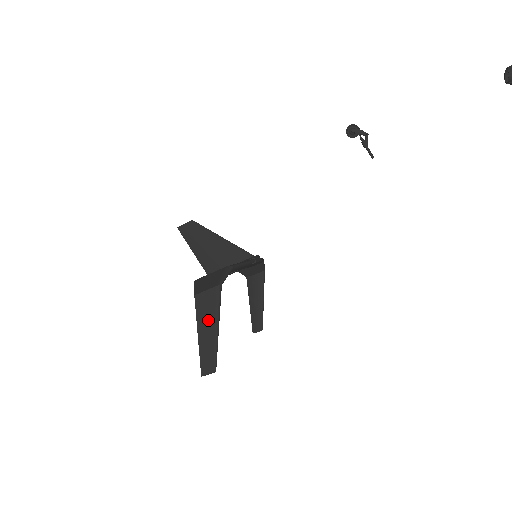
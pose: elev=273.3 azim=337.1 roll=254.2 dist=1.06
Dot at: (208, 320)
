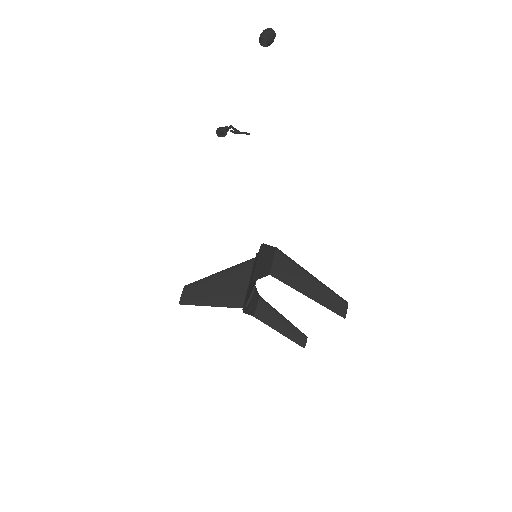
Dot at: (299, 278)
